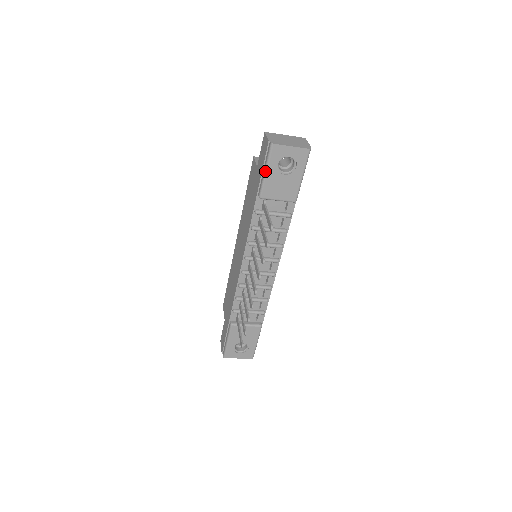
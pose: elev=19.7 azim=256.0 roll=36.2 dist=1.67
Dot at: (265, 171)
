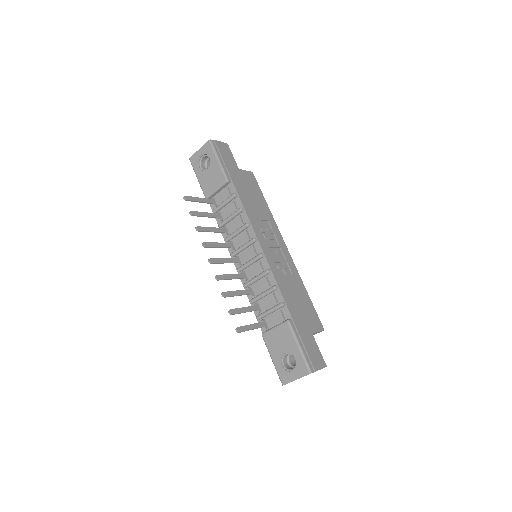
Dot at: (197, 178)
